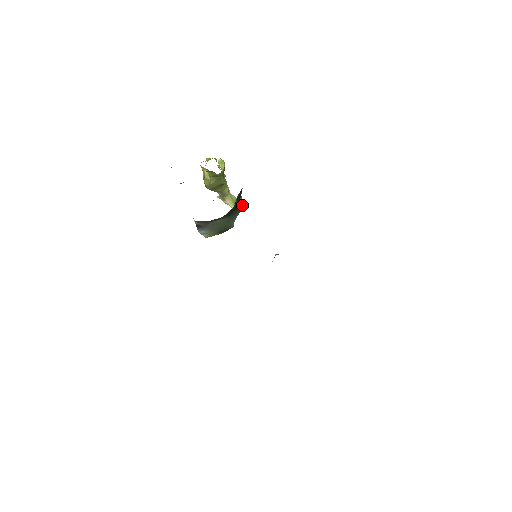
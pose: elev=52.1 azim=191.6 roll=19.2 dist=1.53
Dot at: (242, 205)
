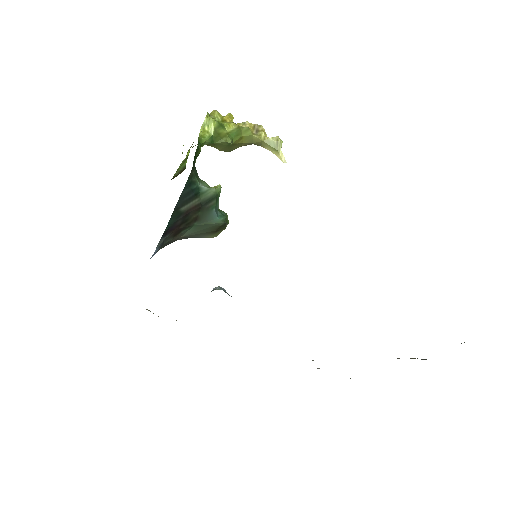
Dot at: (215, 194)
